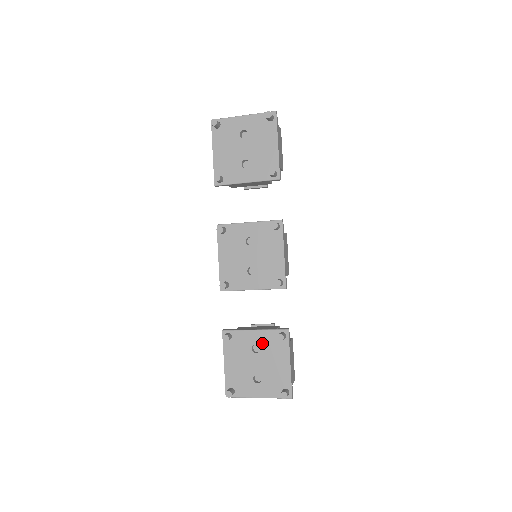
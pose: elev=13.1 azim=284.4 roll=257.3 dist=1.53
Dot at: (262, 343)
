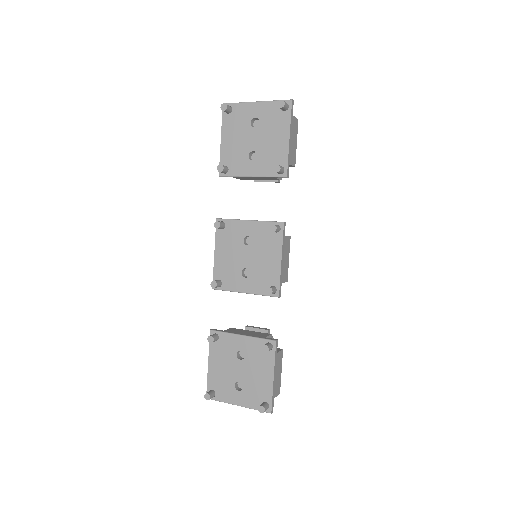
Dot at: (248, 350)
